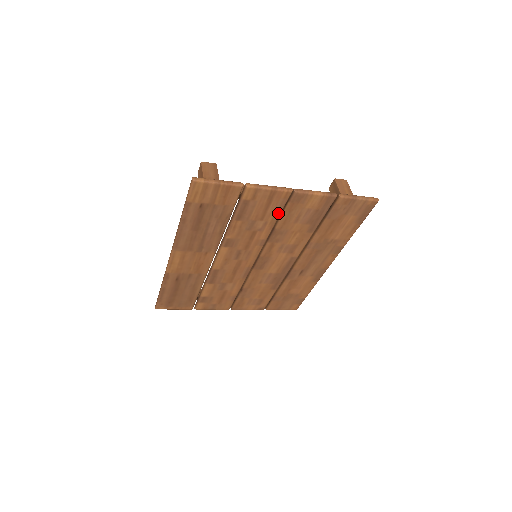
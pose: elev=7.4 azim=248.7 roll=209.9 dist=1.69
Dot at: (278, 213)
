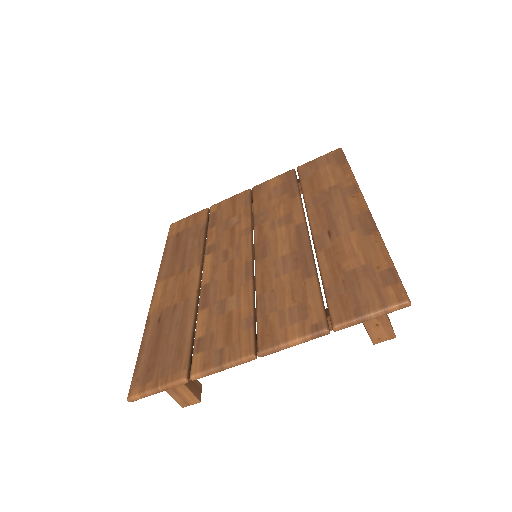
Dot at: (247, 205)
